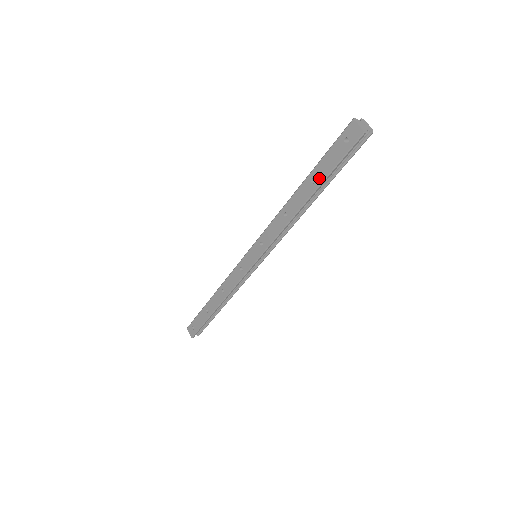
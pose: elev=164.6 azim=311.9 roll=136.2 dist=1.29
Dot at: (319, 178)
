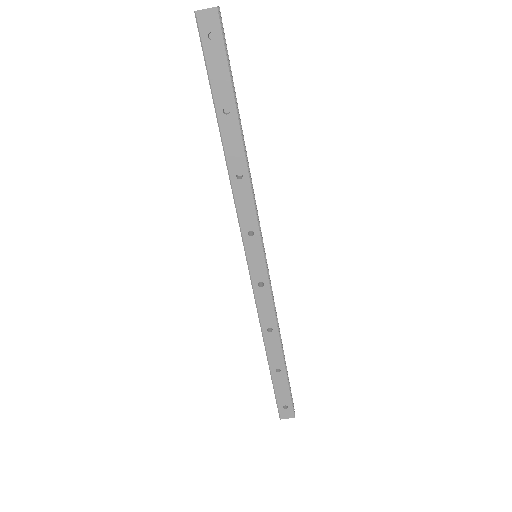
Dot at: (228, 101)
